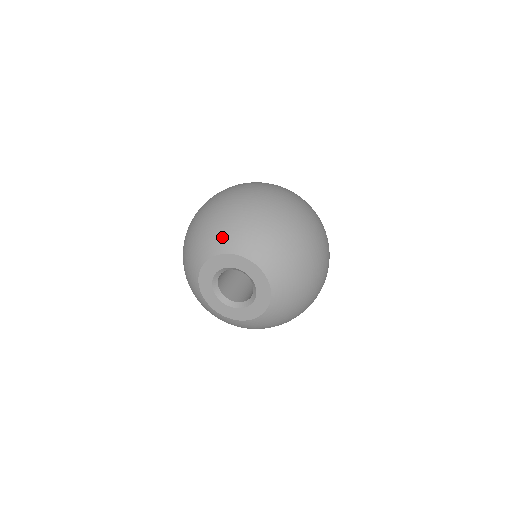
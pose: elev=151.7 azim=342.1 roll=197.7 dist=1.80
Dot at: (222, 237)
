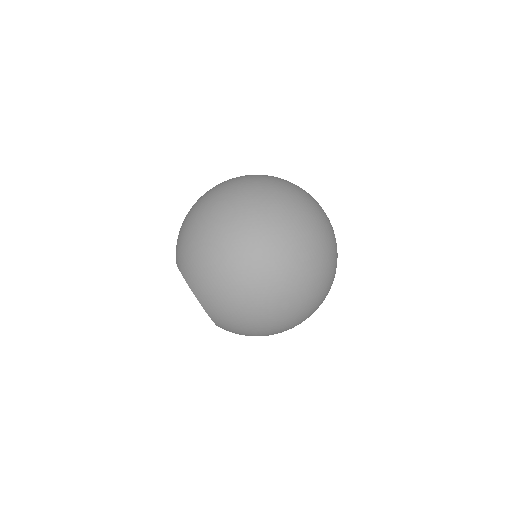
Dot at: (181, 256)
